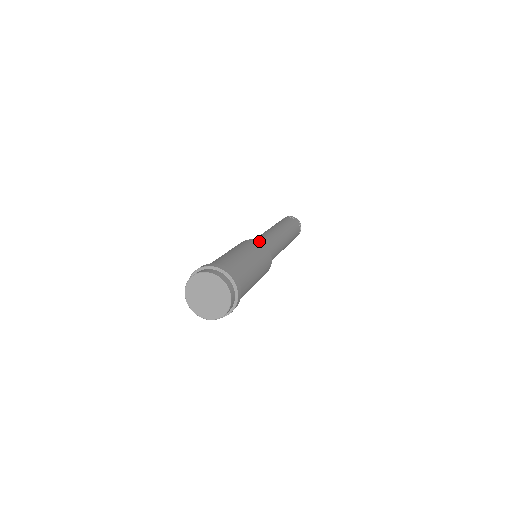
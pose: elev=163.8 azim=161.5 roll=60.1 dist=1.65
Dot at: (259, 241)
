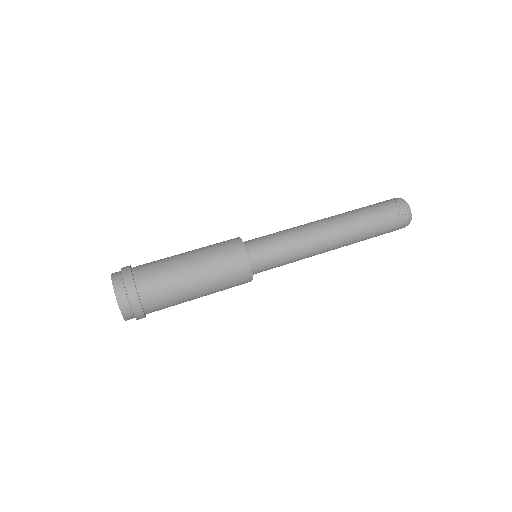
Dot at: (243, 243)
